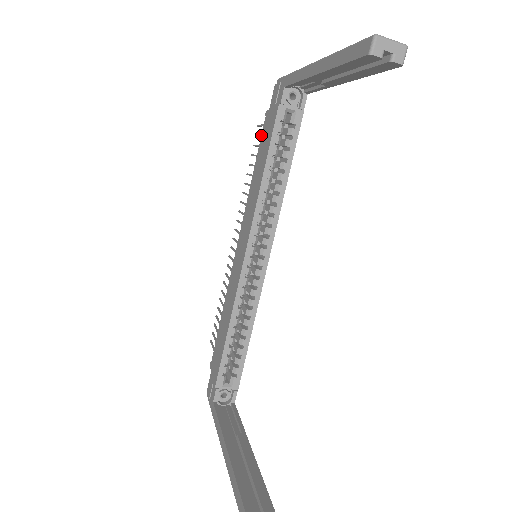
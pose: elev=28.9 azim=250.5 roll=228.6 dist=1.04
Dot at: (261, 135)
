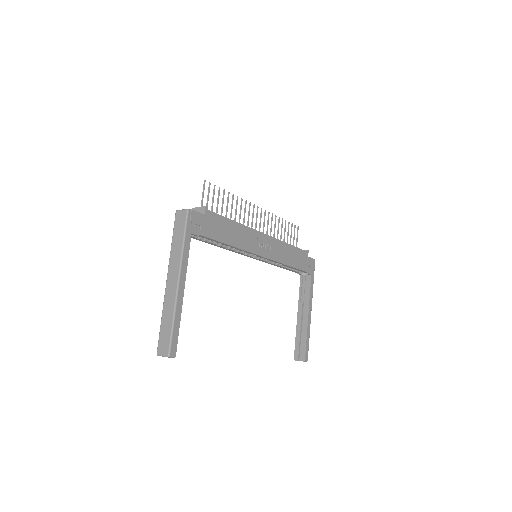
Dot at: occluded
